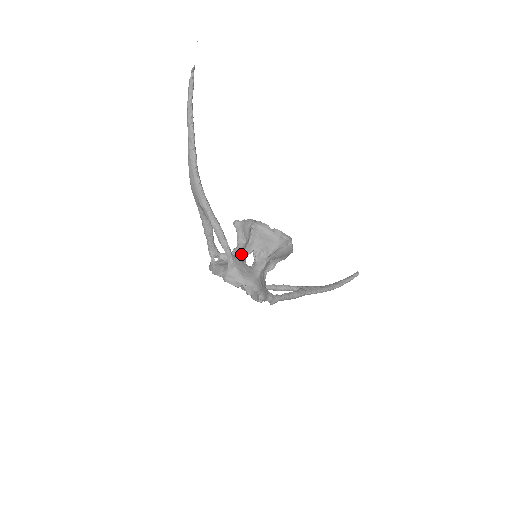
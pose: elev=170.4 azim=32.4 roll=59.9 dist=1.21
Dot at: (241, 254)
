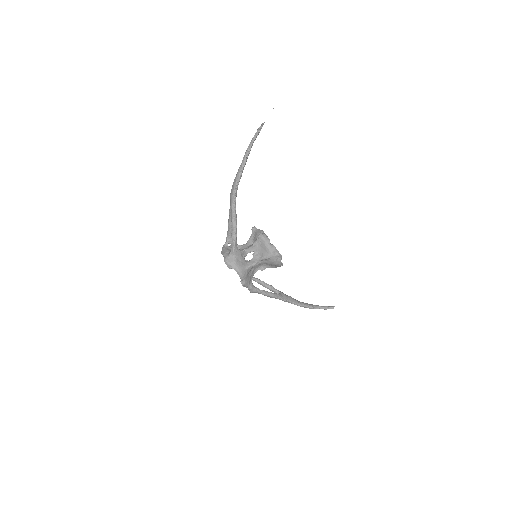
Dot at: (244, 249)
